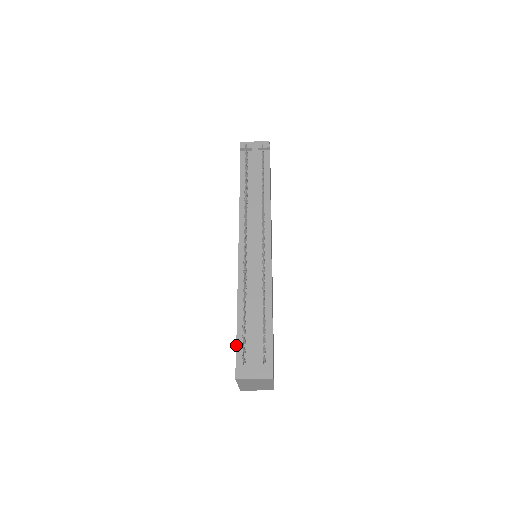
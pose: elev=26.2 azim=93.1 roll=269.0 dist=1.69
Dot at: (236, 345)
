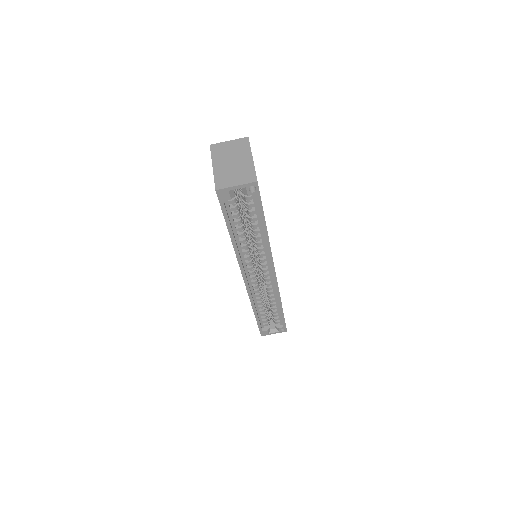
Dot at: occluded
